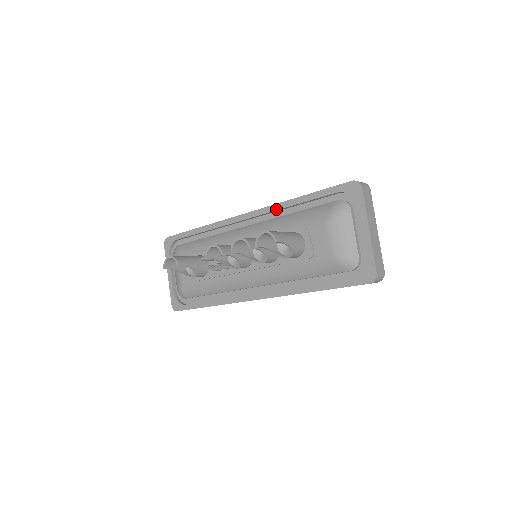
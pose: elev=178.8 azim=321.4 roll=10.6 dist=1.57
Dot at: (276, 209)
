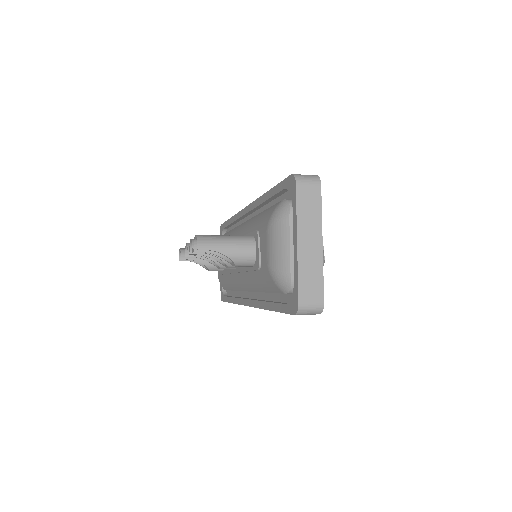
Dot at: (257, 205)
